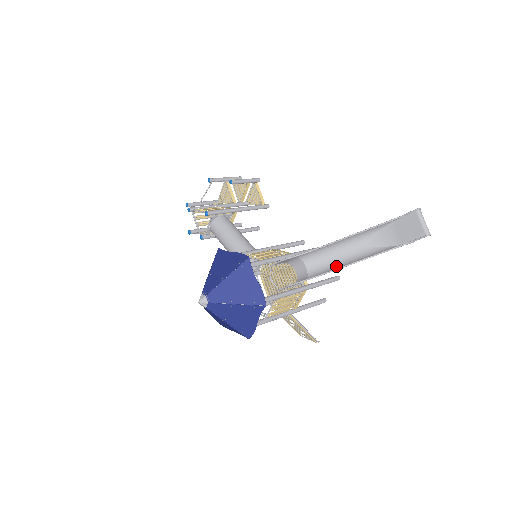
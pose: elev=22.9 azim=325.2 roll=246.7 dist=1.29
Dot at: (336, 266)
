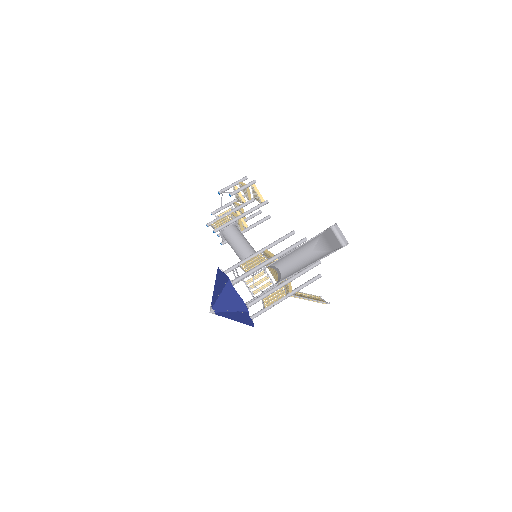
Dot at: (296, 269)
